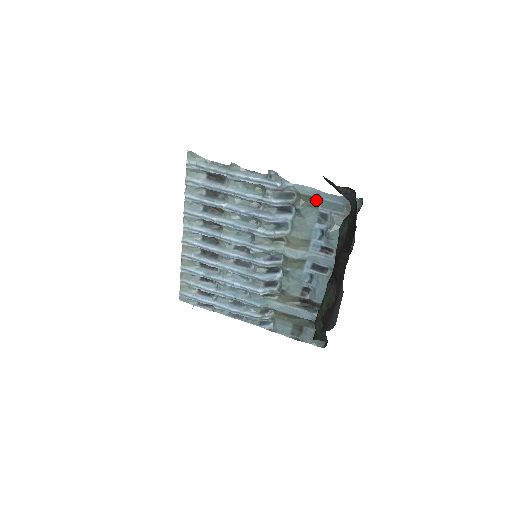
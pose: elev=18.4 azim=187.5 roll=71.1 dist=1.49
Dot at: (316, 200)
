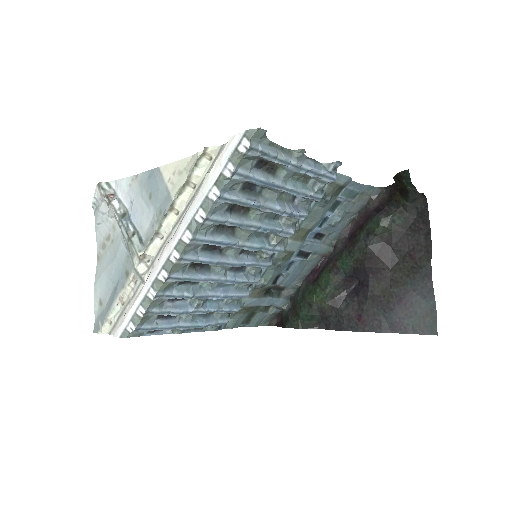
Dot at: (342, 188)
